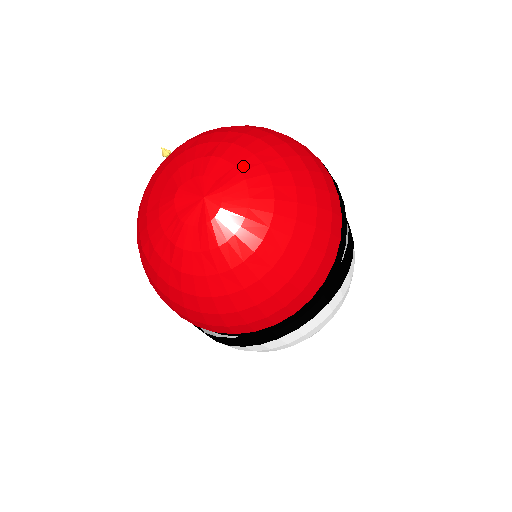
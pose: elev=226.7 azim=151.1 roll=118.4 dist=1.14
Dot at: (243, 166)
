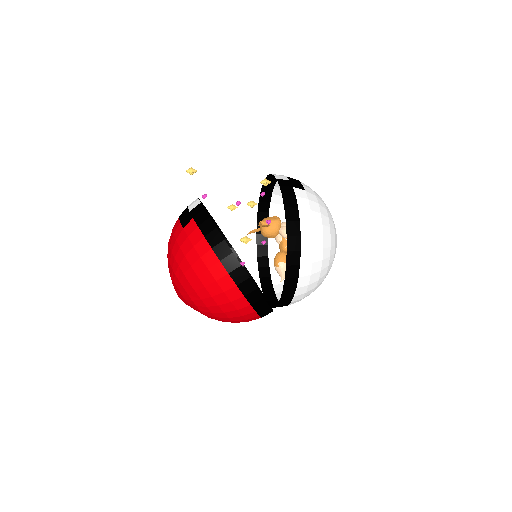
Dot at: (182, 292)
